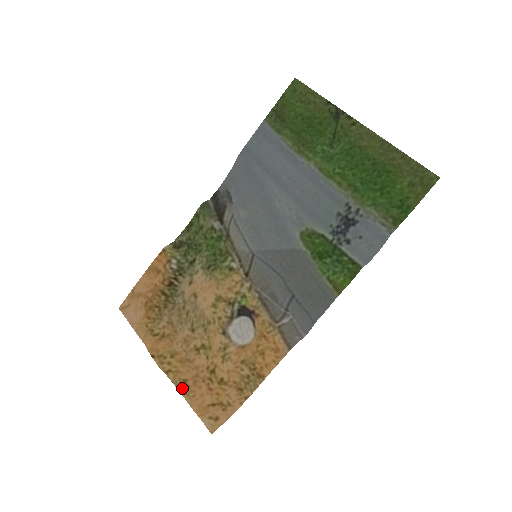
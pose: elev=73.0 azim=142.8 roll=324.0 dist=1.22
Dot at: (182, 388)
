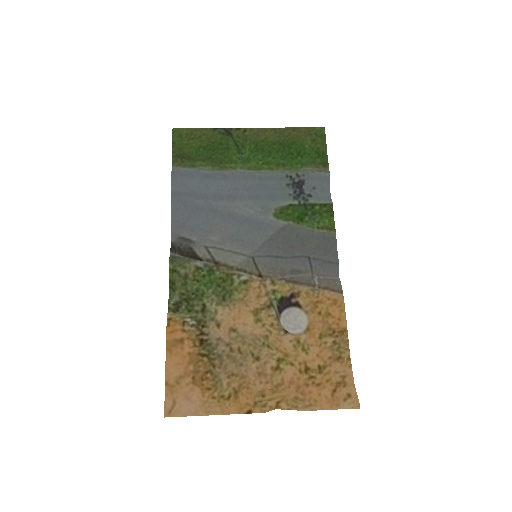
Dot at: (301, 405)
